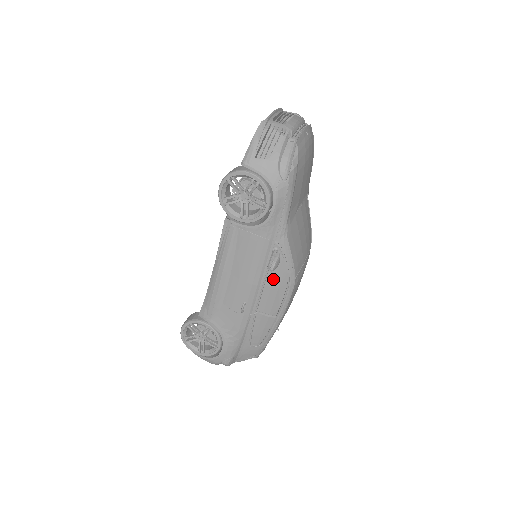
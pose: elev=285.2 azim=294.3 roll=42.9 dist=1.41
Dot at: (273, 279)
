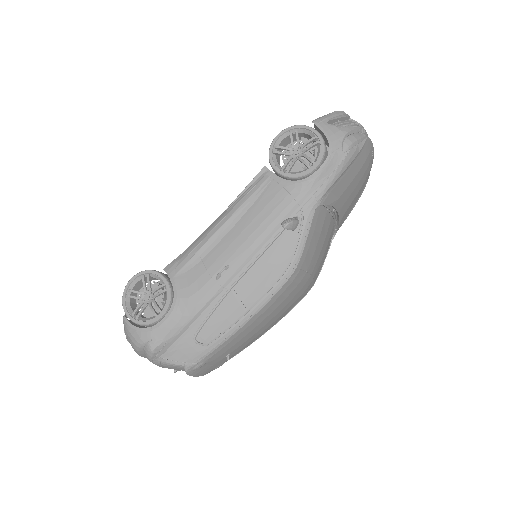
Dot at: (273, 254)
